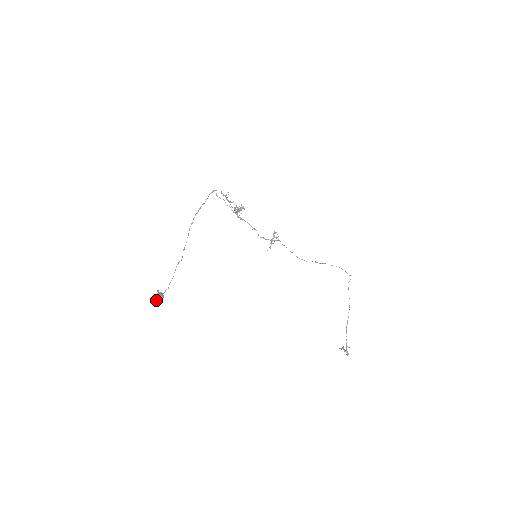
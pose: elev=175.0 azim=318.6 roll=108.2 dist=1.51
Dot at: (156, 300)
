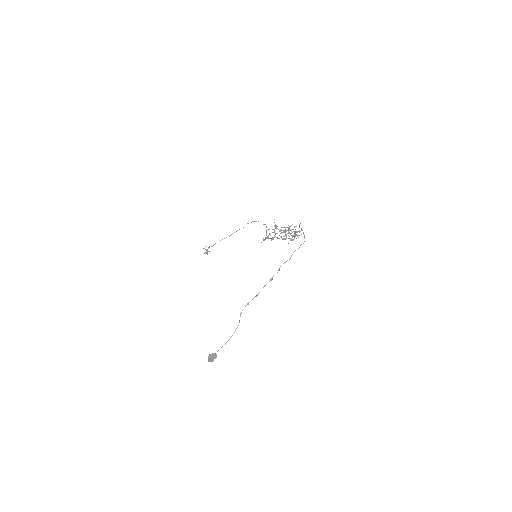
Dot at: (208, 361)
